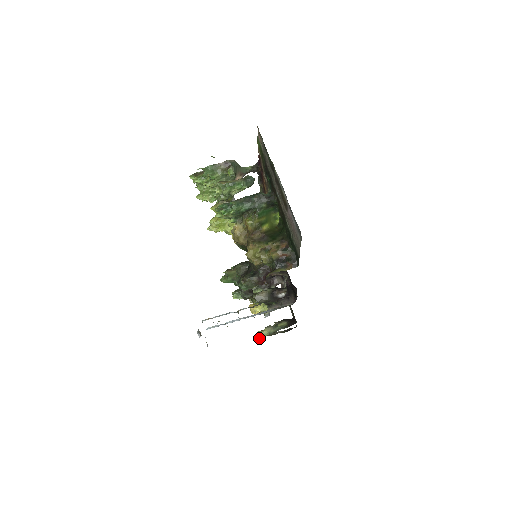
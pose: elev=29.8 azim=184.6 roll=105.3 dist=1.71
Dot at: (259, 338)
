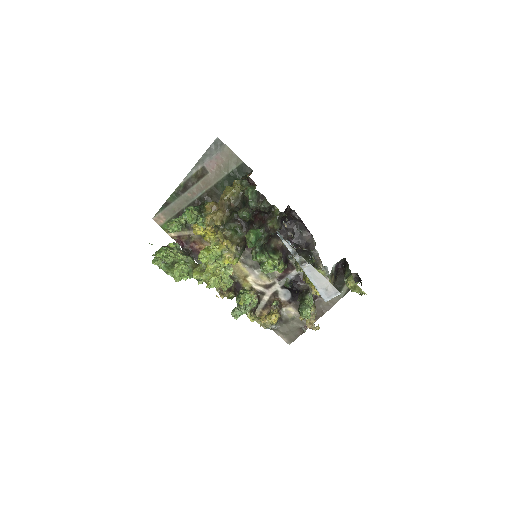
Dot at: (354, 282)
